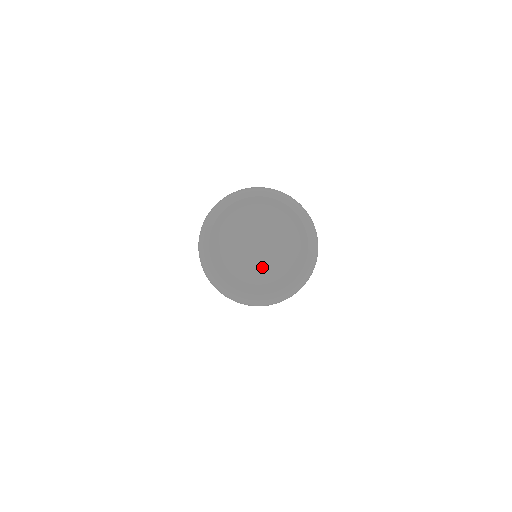
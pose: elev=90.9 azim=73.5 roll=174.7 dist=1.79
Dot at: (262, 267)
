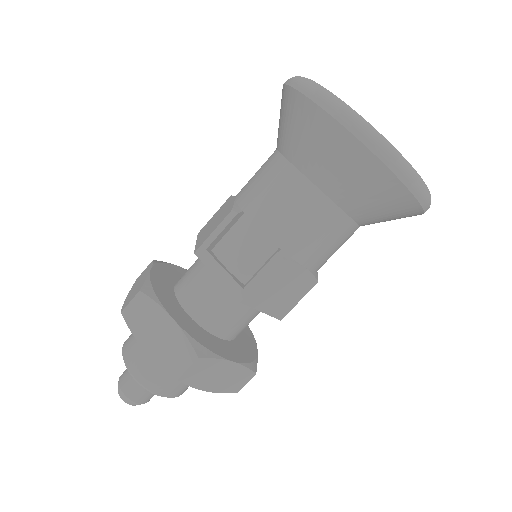
Dot at: occluded
